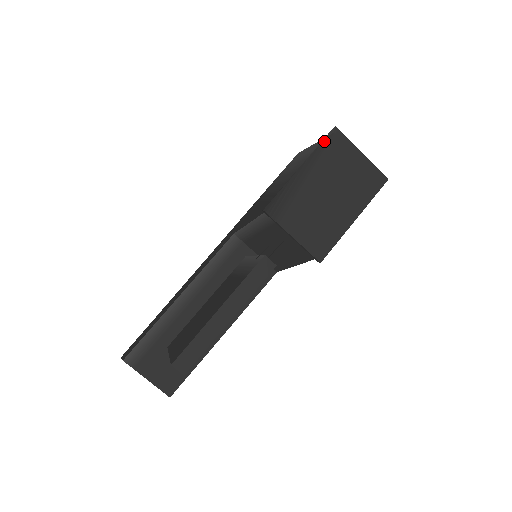
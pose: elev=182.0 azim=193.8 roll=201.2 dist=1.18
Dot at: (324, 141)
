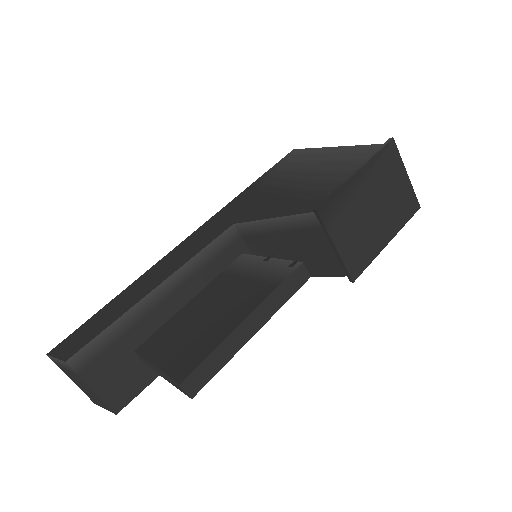
Dot at: (382, 150)
